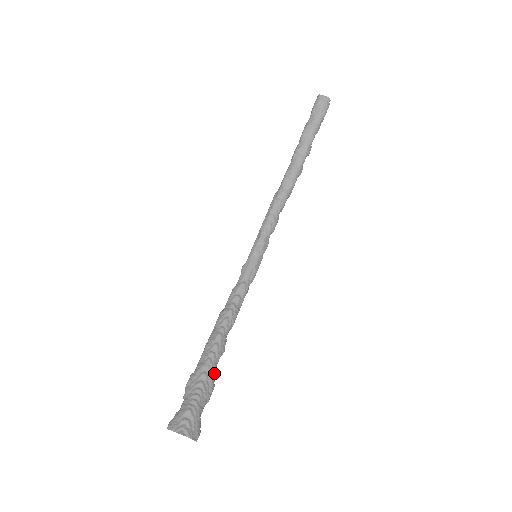
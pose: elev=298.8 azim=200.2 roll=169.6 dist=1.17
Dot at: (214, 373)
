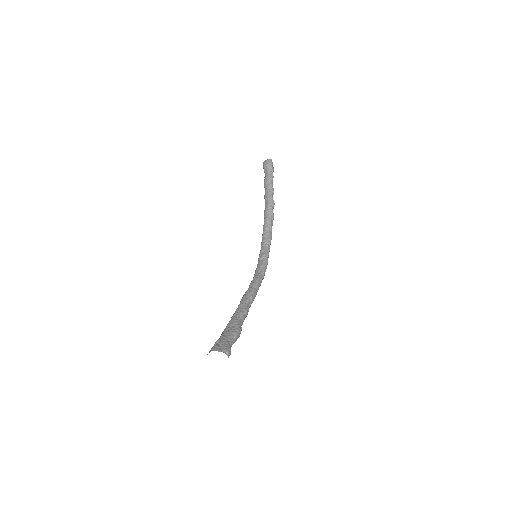
Dot at: (239, 322)
